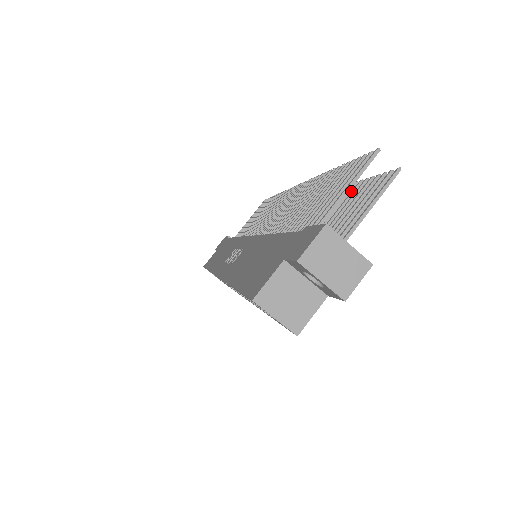
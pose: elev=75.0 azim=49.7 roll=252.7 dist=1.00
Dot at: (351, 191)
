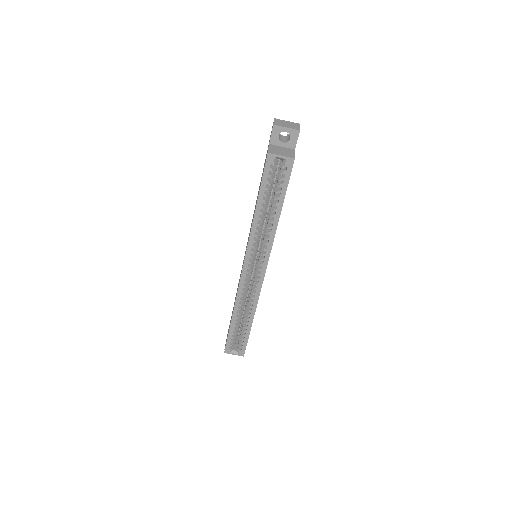
Dot at: occluded
